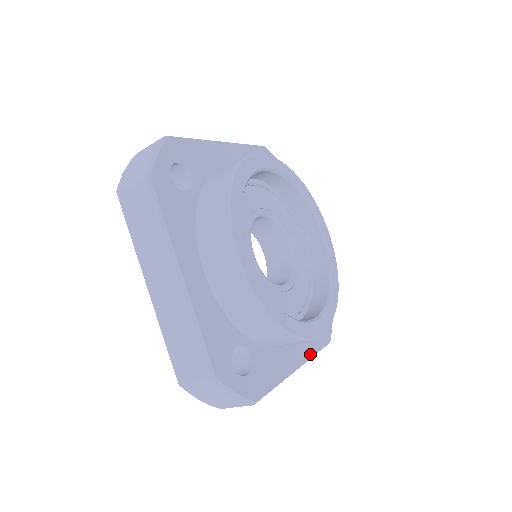
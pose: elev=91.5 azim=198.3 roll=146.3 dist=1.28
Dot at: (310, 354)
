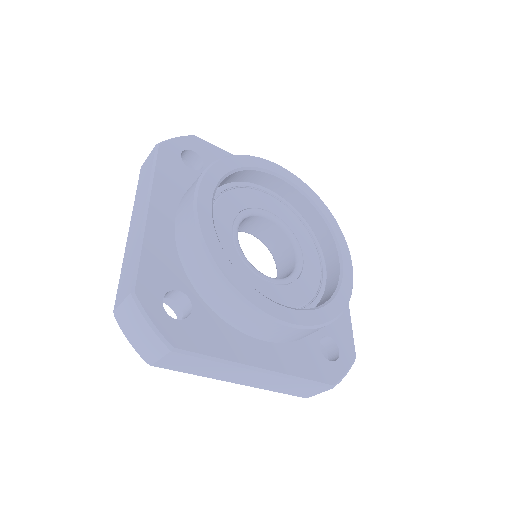
Dot at: occluded
